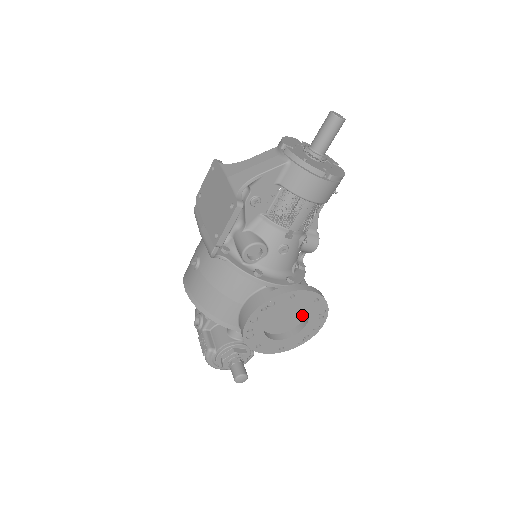
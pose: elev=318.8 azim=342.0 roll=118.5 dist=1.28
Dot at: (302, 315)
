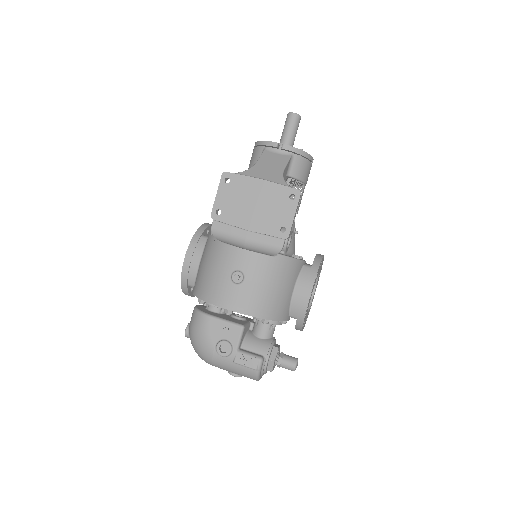
Dot at: occluded
